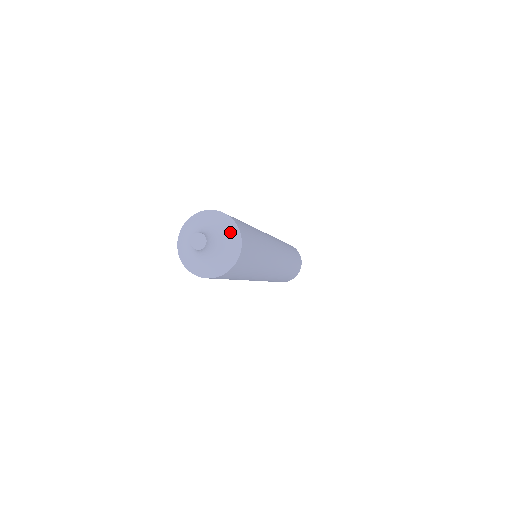
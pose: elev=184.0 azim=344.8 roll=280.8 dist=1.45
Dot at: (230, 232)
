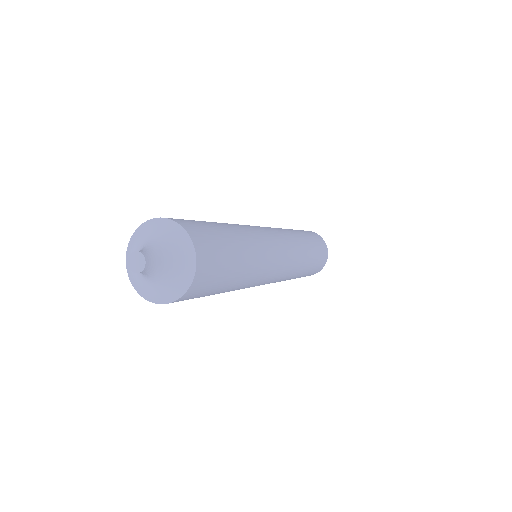
Dot at: (176, 237)
